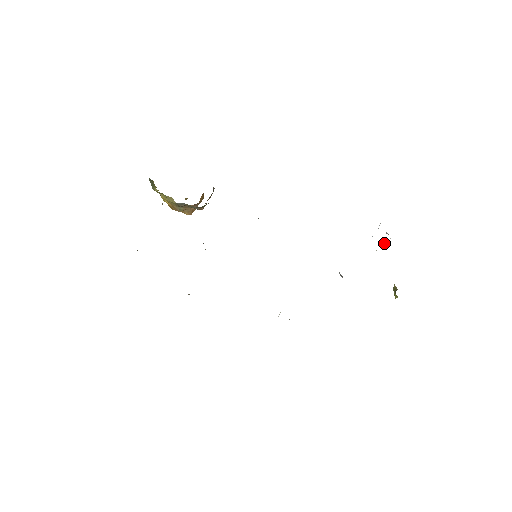
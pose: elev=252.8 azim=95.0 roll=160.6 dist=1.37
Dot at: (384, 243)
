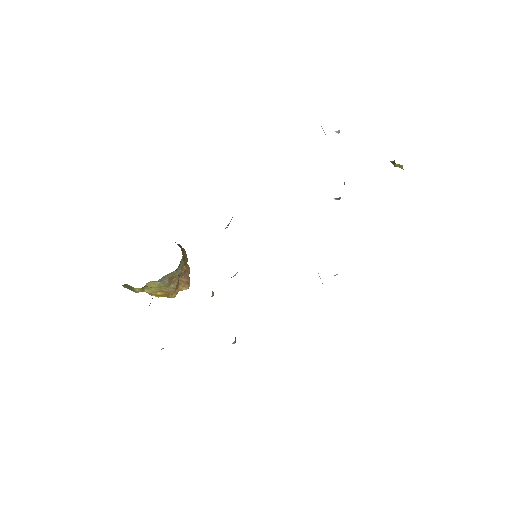
Dot at: occluded
